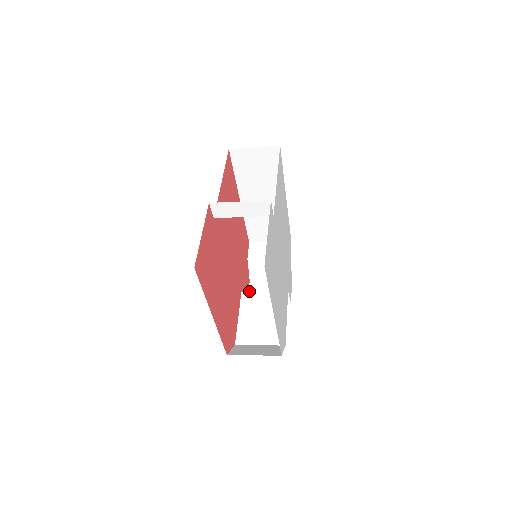
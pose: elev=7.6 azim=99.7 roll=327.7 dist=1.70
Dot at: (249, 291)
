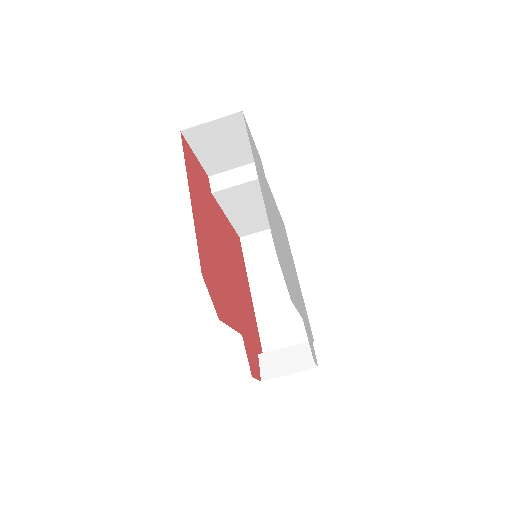
Dot at: occluded
